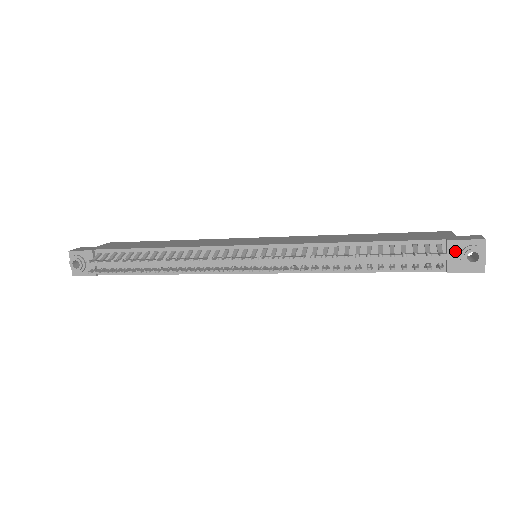
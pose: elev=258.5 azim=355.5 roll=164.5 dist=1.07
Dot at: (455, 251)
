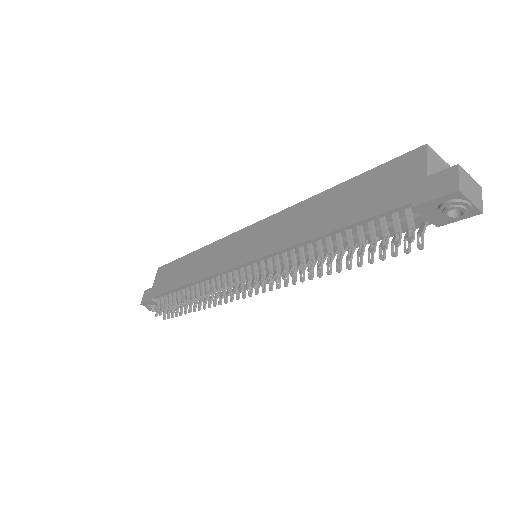
Dot at: (430, 211)
